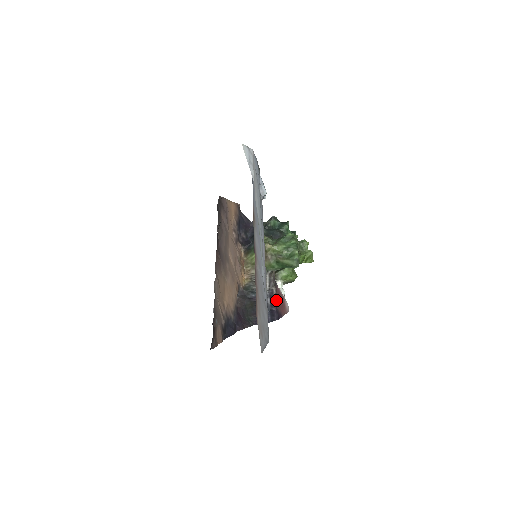
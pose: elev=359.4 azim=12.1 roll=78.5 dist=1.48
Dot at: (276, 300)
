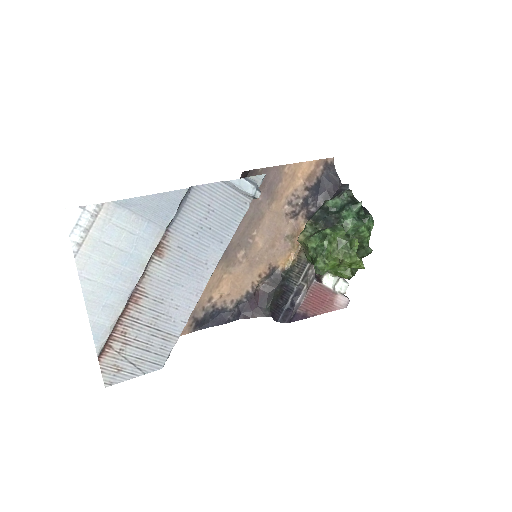
Dot at: (302, 299)
